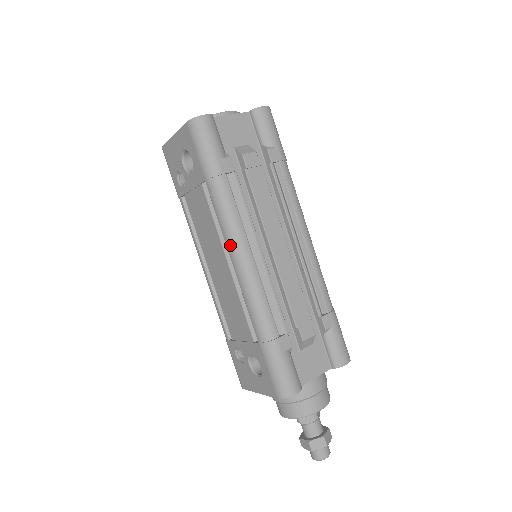
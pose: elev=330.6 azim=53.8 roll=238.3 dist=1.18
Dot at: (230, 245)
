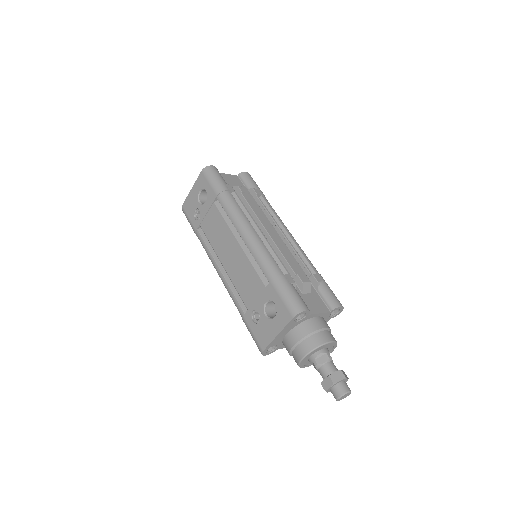
Dot at: (238, 226)
